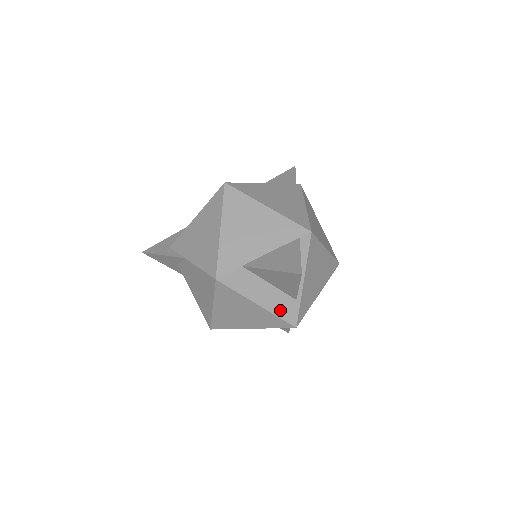
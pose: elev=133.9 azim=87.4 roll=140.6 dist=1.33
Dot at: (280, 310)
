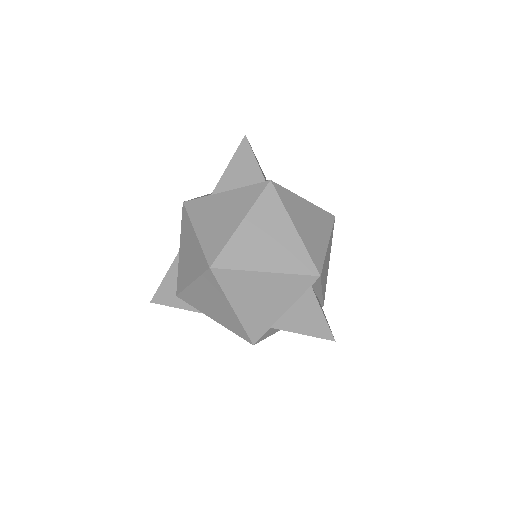
Dot at: occluded
